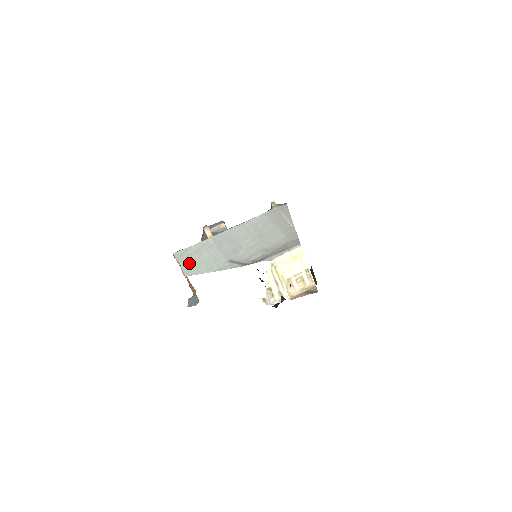
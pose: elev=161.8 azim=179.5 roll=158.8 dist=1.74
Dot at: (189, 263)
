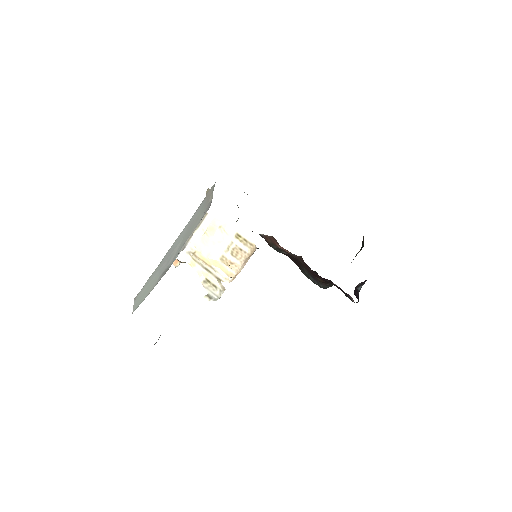
Dot at: (138, 299)
